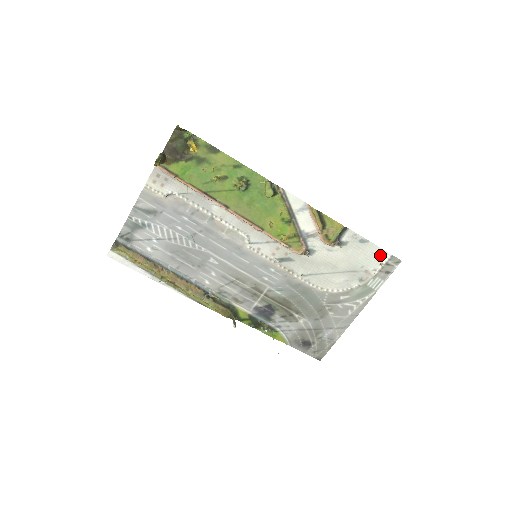
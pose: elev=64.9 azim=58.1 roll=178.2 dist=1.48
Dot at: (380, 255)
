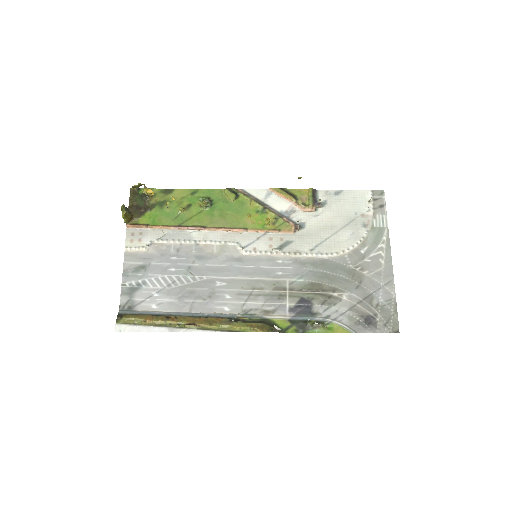
Dot at: (362, 196)
